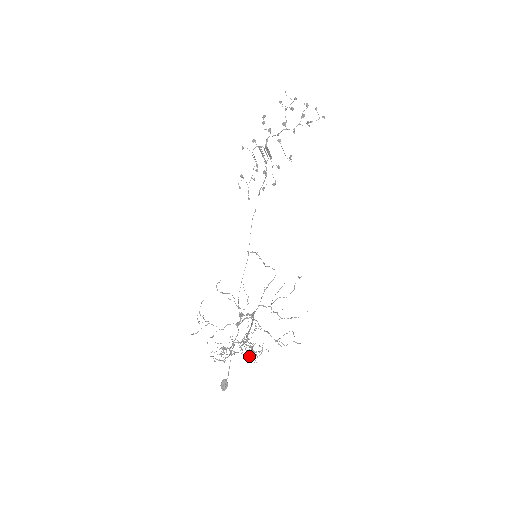
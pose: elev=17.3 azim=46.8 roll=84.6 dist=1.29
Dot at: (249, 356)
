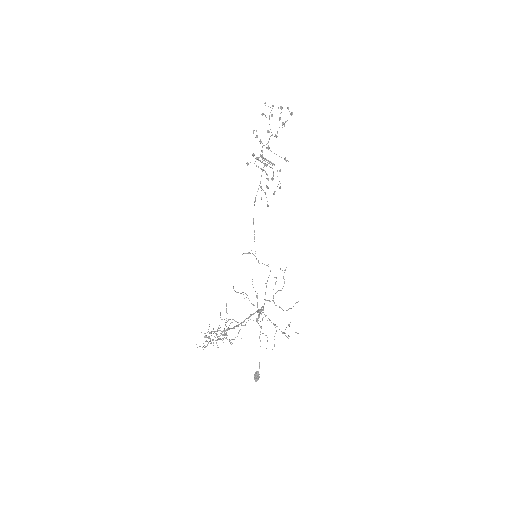
Dot at: occluded
